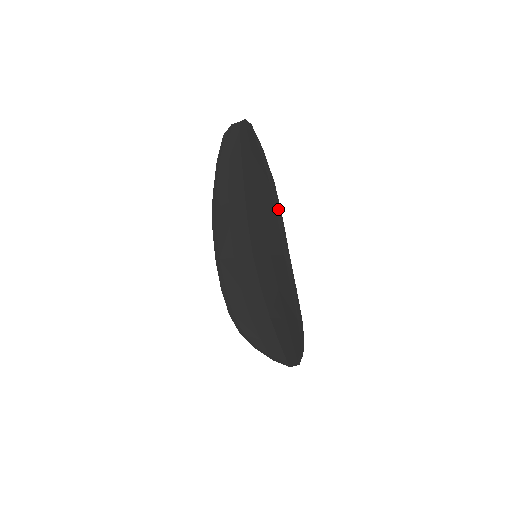
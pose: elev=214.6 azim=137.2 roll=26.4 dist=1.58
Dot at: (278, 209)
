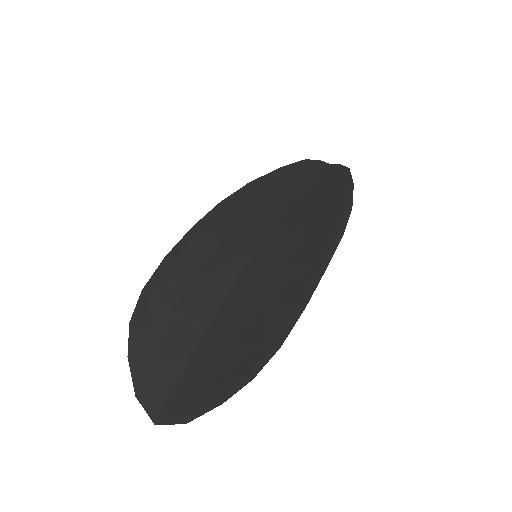
Dot at: (341, 227)
